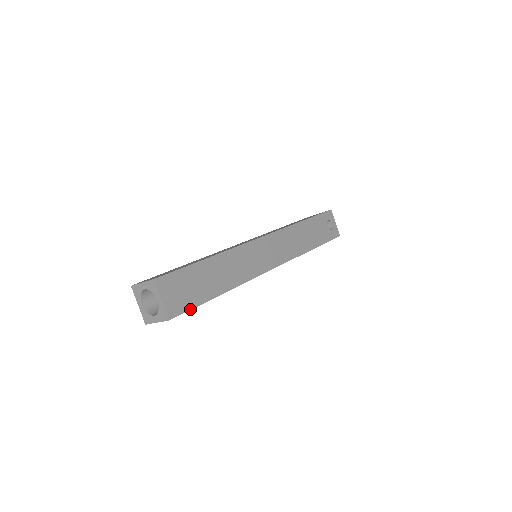
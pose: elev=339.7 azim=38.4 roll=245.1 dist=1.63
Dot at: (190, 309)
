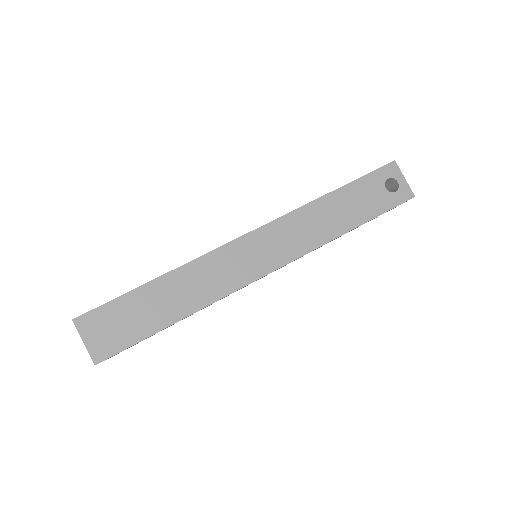
Dot at: (126, 348)
